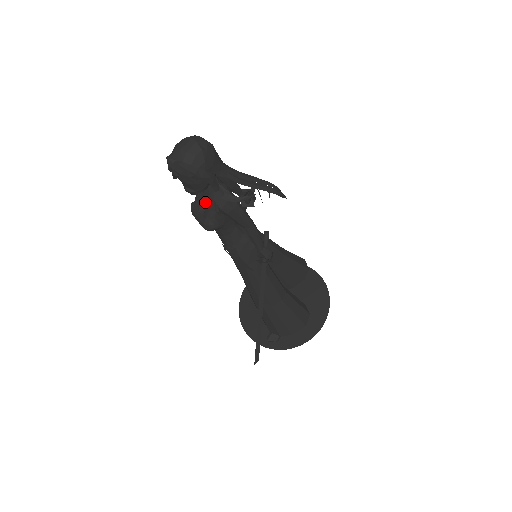
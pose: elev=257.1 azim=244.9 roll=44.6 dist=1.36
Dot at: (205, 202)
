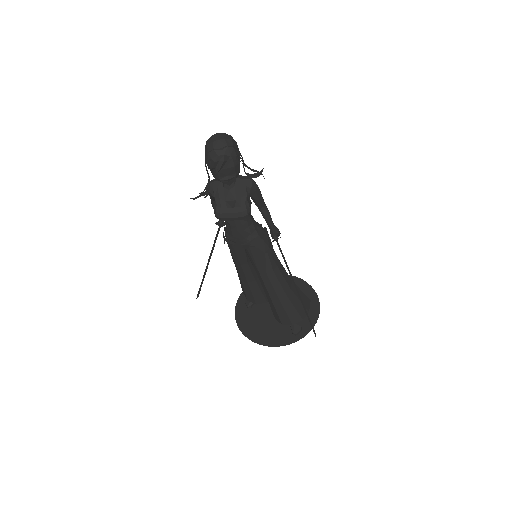
Dot at: (232, 195)
